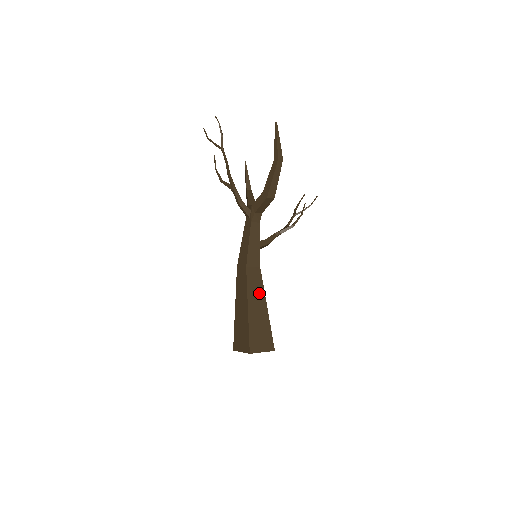
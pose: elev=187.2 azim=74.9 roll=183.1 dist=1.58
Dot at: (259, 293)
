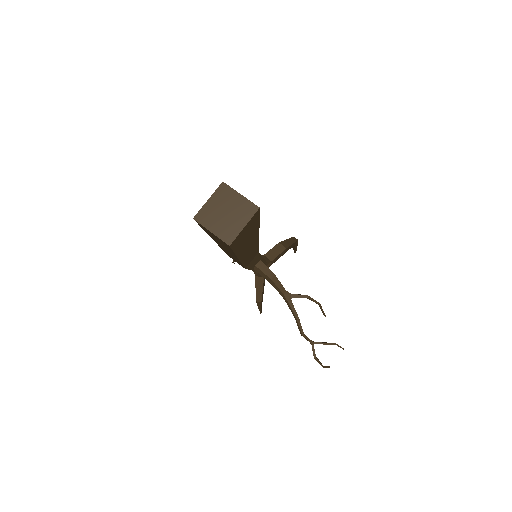
Dot at: occluded
